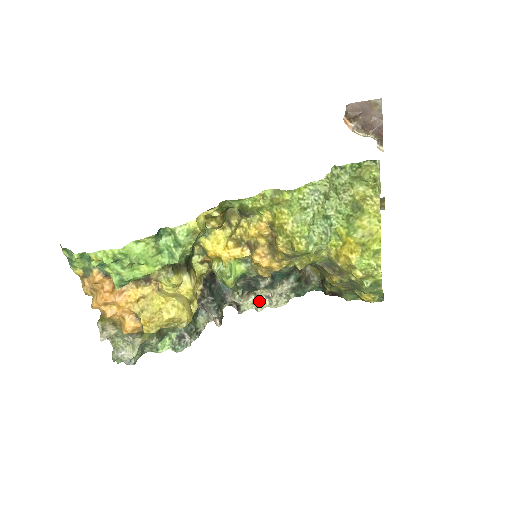
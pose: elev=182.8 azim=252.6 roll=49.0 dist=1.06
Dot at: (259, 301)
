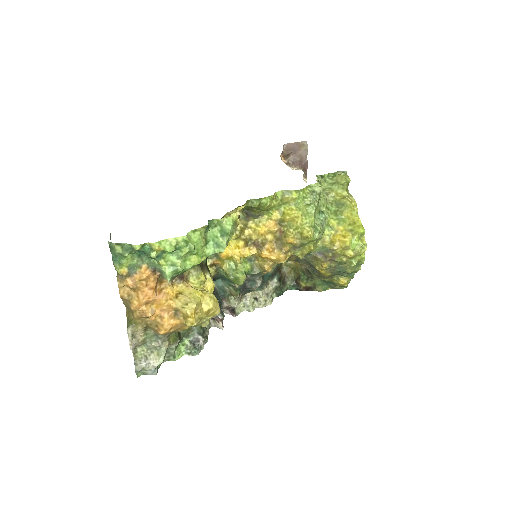
Dot at: (250, 303)
